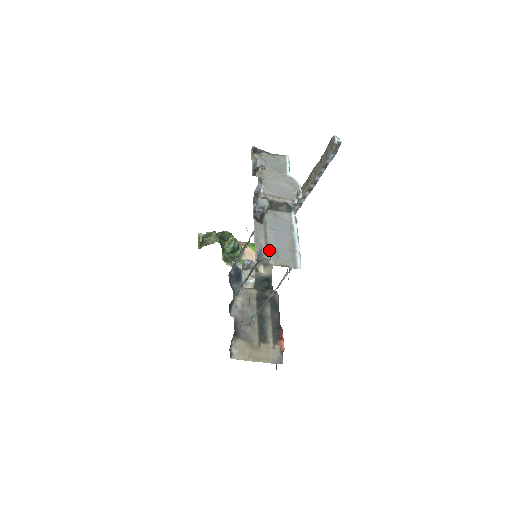
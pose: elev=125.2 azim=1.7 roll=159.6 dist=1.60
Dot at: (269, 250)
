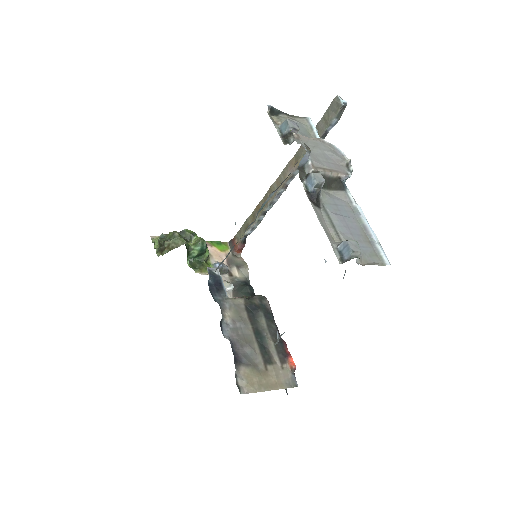
Dot at: (356, 244)
